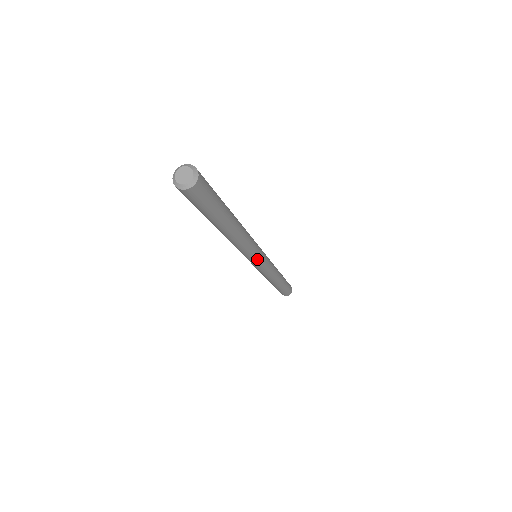
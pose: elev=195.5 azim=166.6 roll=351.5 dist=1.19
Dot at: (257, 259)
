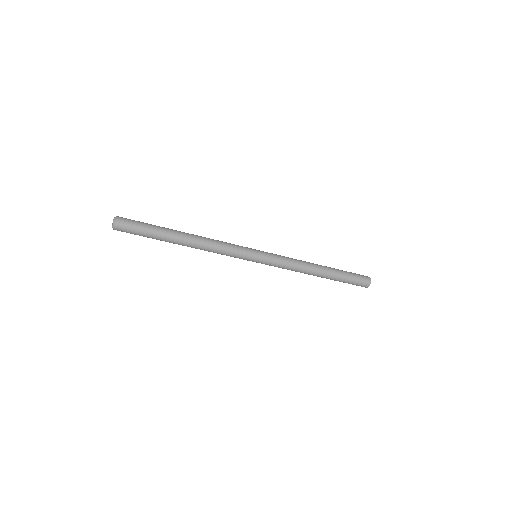
Dot at: (248, 258)
